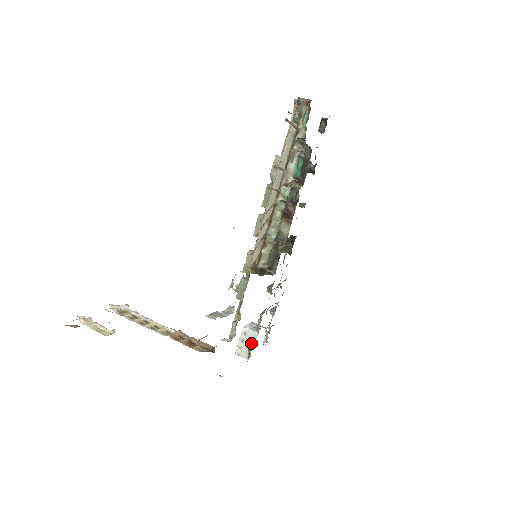
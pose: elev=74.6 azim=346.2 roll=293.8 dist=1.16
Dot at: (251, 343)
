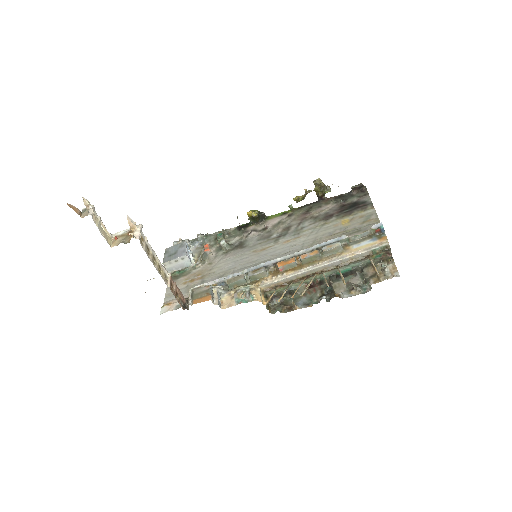
Dot at: (181, 266)
